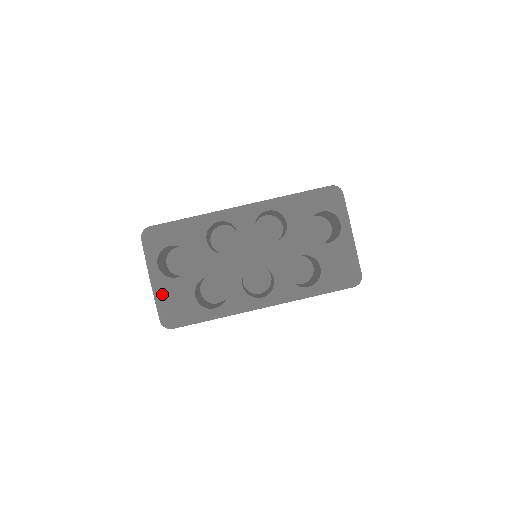
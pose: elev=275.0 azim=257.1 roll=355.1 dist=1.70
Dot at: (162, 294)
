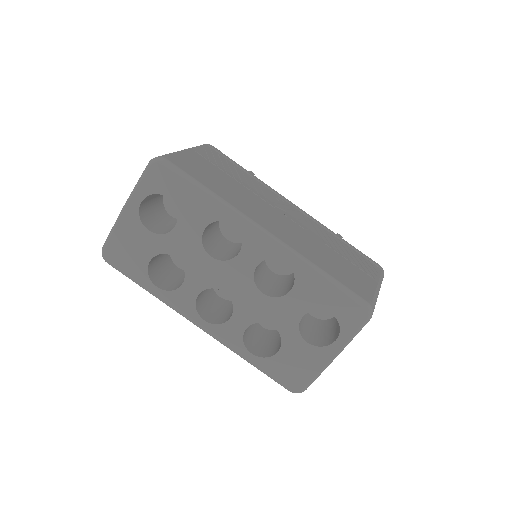
Dot at: (123, 229)
